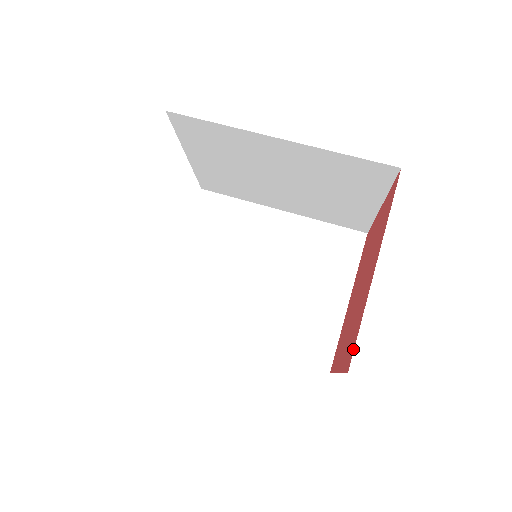
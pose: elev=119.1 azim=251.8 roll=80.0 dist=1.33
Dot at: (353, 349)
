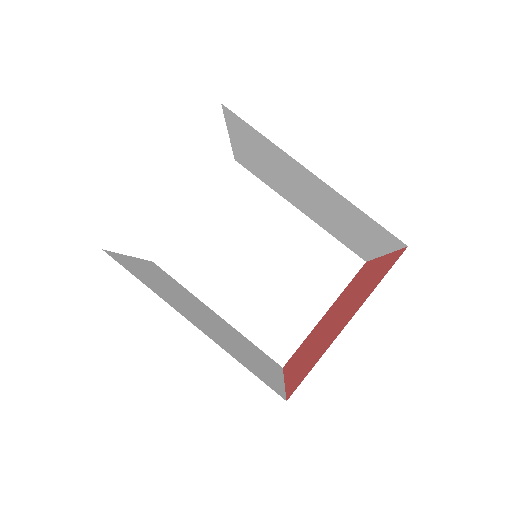
Dot at: (299, 383)
